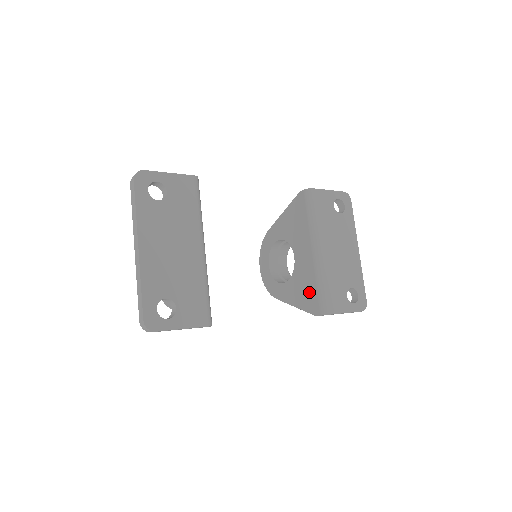
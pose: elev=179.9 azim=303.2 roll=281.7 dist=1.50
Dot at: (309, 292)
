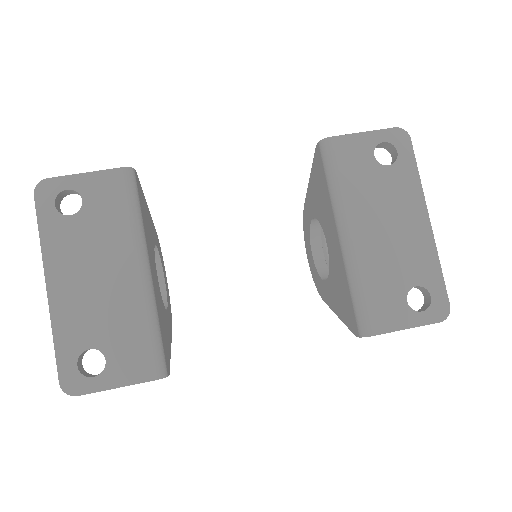
Dot at: (345, 299)
